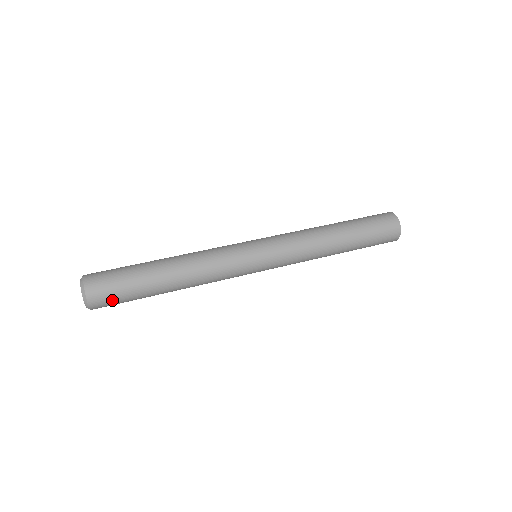
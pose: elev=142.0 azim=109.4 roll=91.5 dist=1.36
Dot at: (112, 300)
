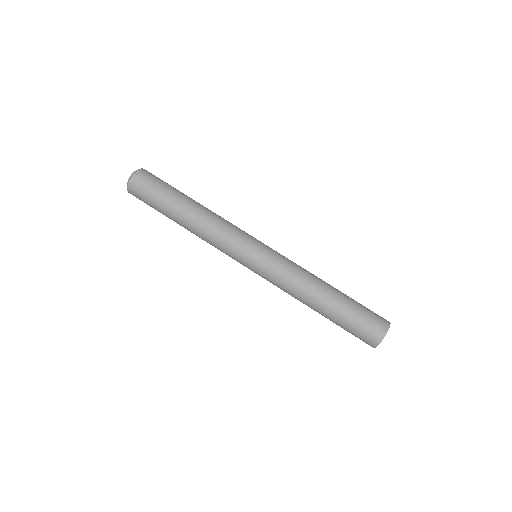
Dot at: (143, 193)
